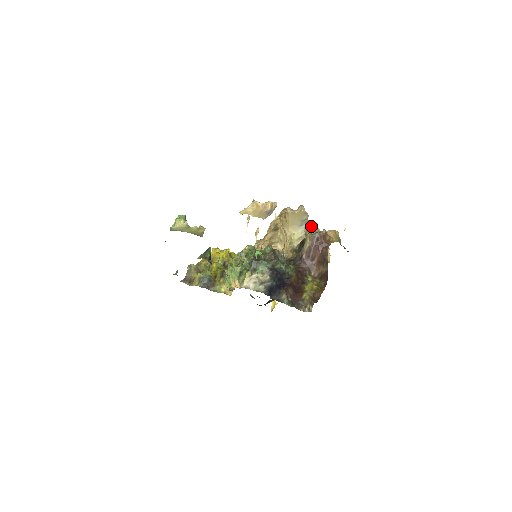
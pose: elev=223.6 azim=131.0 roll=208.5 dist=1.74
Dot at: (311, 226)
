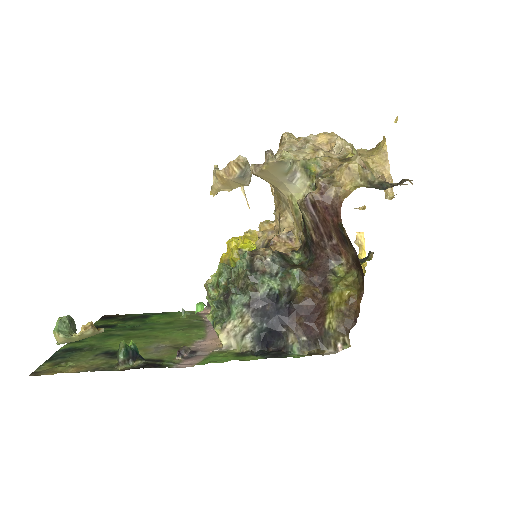
Dot at: (315, 165)
